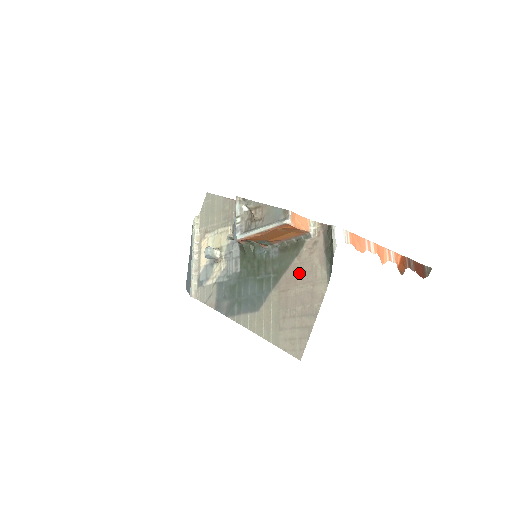
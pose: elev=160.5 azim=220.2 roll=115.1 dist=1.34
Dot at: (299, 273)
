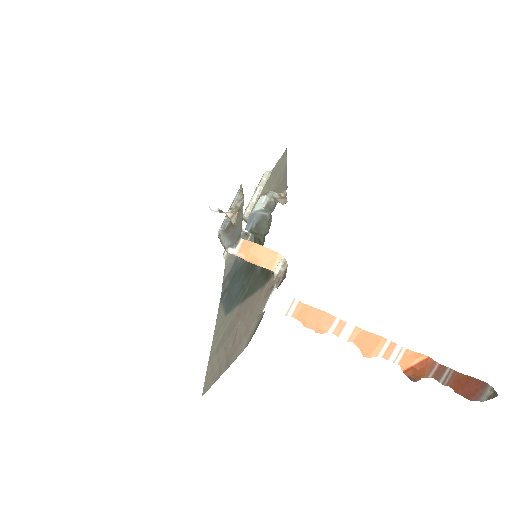
Dot at: (251, 308)
